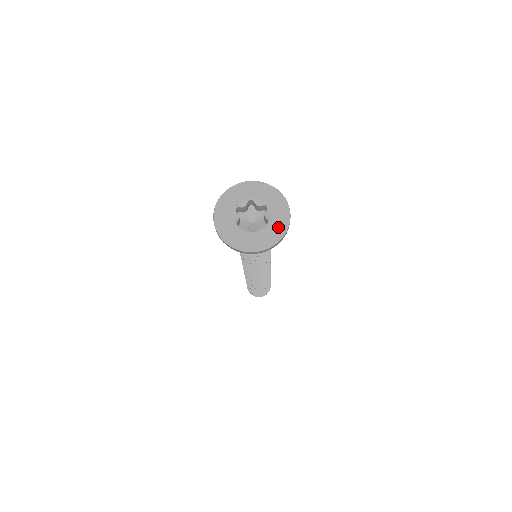
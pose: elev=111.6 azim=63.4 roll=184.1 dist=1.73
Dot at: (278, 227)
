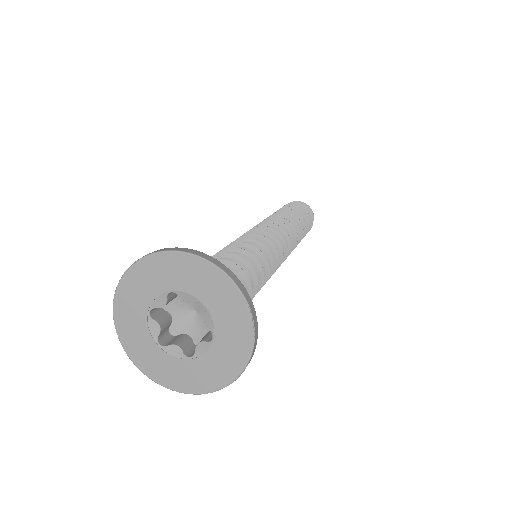
Dot at: (233, 348)
